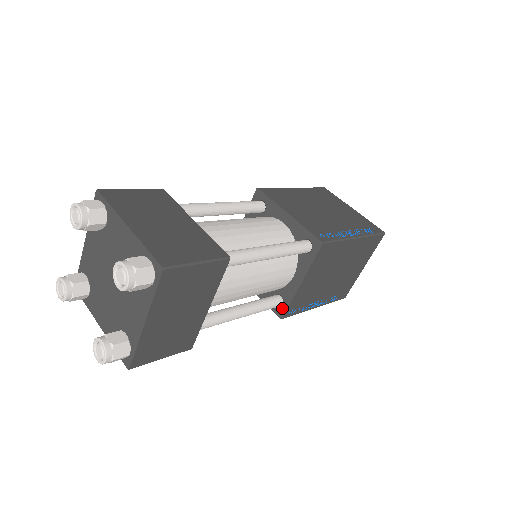
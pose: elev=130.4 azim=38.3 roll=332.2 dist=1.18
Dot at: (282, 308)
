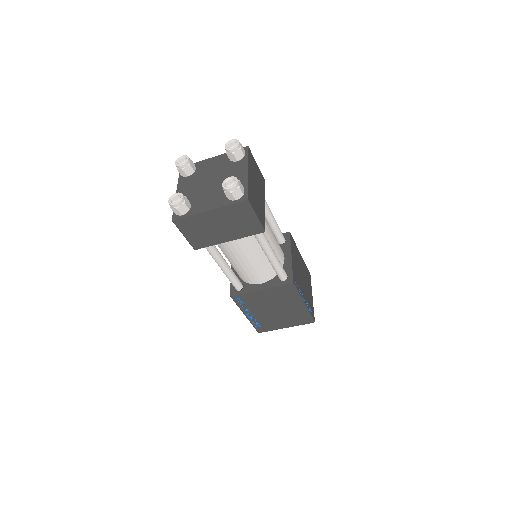
Dot at: (237, 292)
